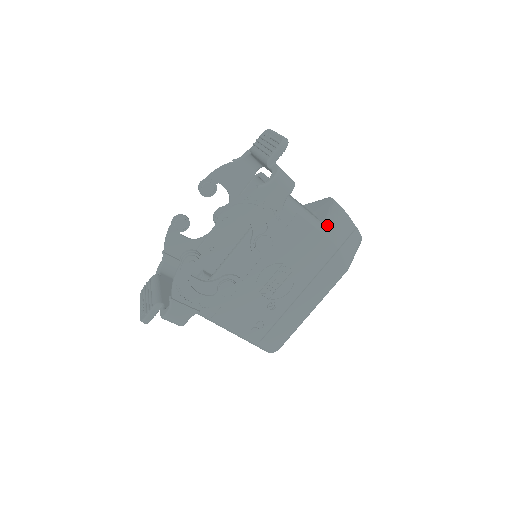
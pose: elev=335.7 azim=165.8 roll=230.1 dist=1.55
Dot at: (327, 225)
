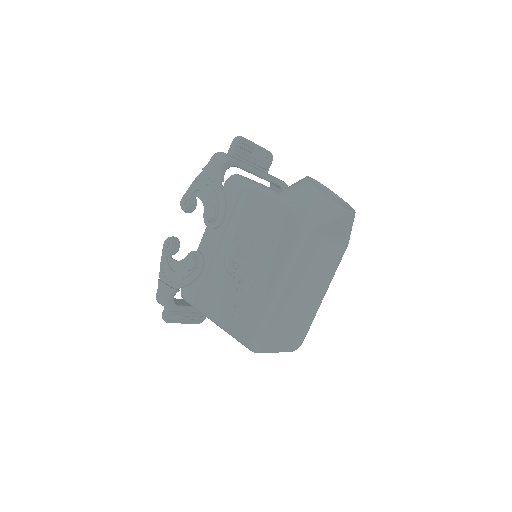
Dot at: (280, 191)
